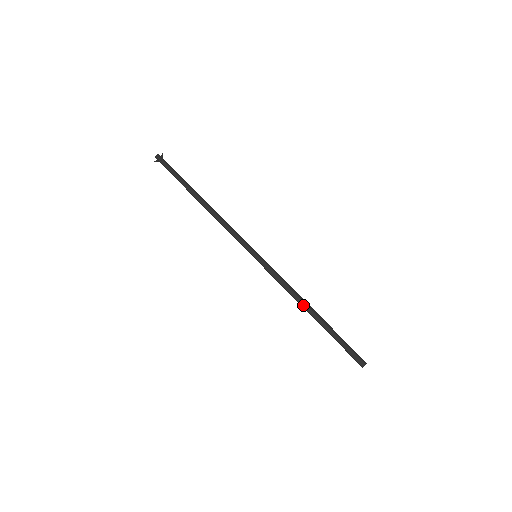
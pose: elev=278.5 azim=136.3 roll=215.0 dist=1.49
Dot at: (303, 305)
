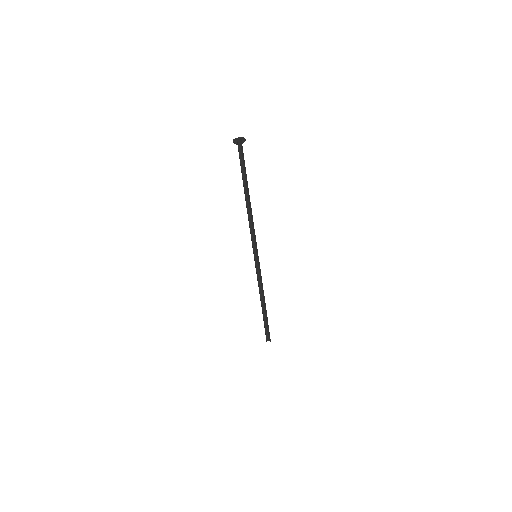
Dot at: (261, 297)
